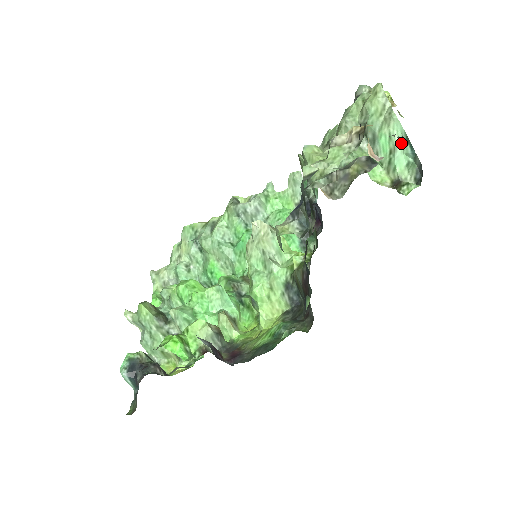
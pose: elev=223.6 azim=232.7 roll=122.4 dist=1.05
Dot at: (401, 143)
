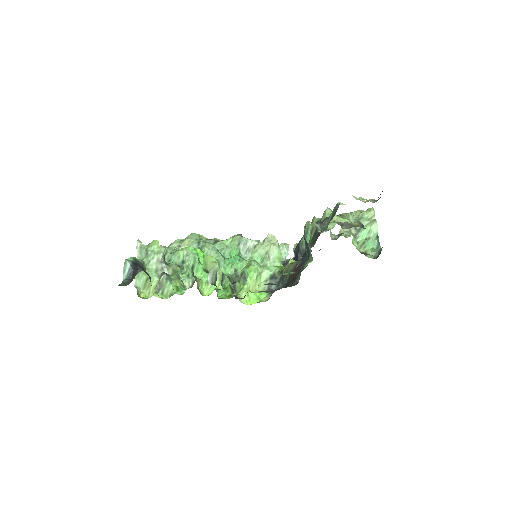
Dot at: (373, 237)
